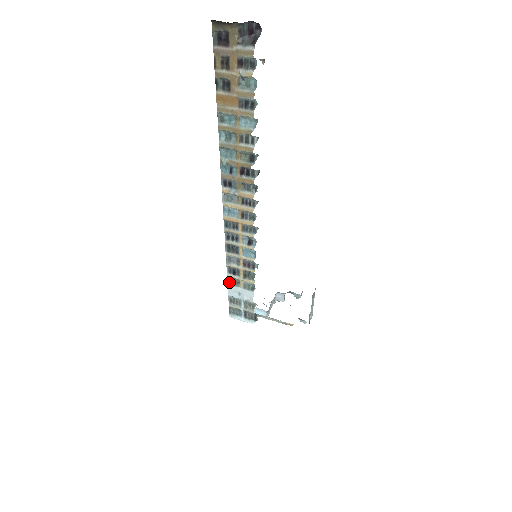
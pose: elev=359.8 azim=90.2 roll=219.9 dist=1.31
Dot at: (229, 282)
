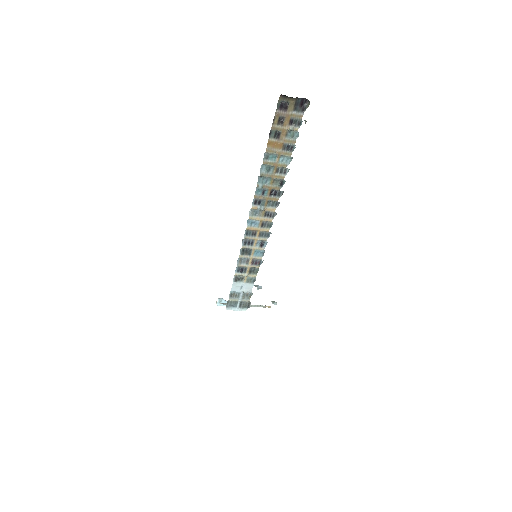
Dot at: (235, 279)
